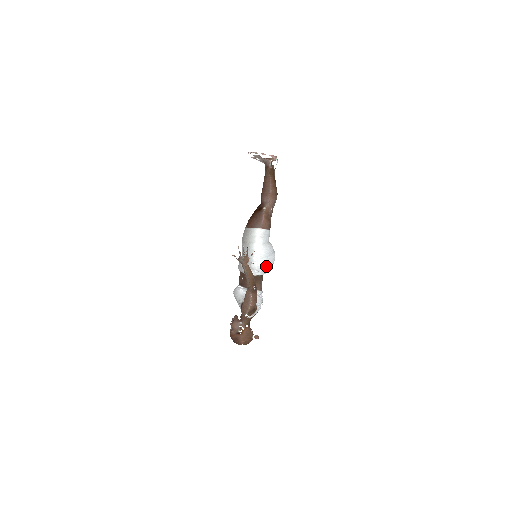
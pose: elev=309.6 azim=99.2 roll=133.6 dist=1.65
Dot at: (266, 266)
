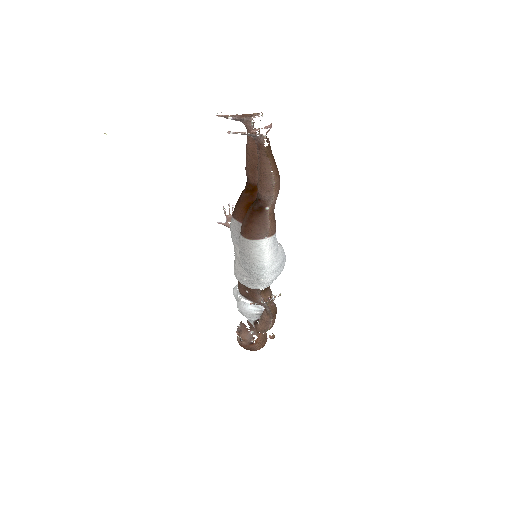
Dot at: (279, 274)
